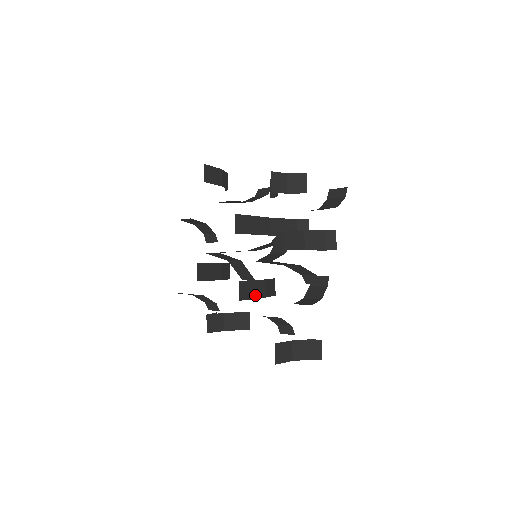
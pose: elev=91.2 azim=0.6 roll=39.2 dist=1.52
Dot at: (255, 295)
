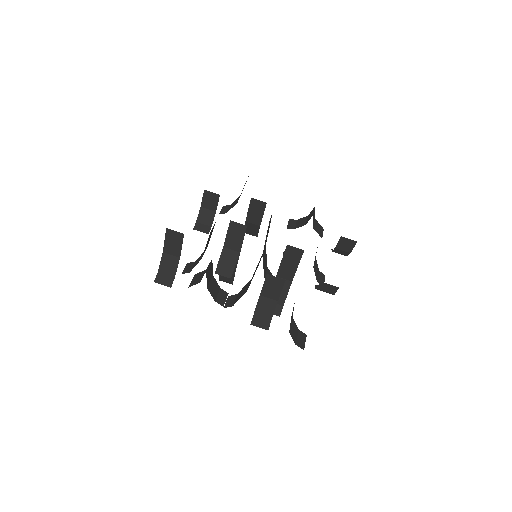
Dot at: occluded
